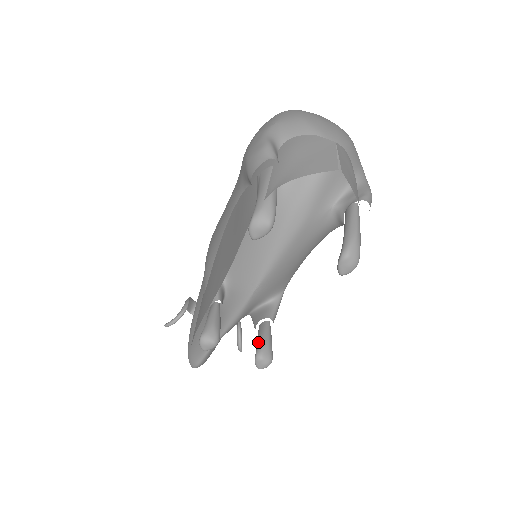
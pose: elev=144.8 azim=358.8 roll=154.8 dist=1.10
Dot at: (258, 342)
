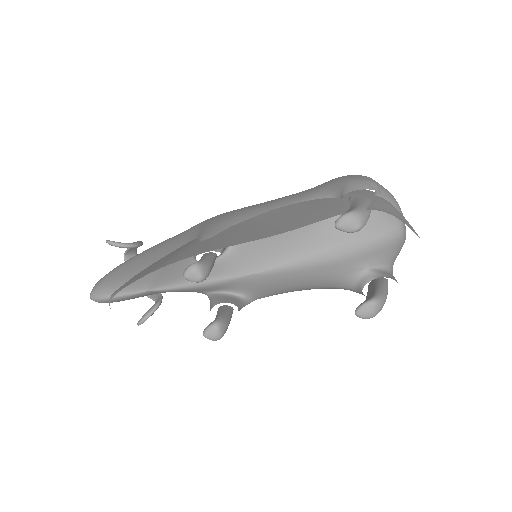
Dot at: (221, 314)
